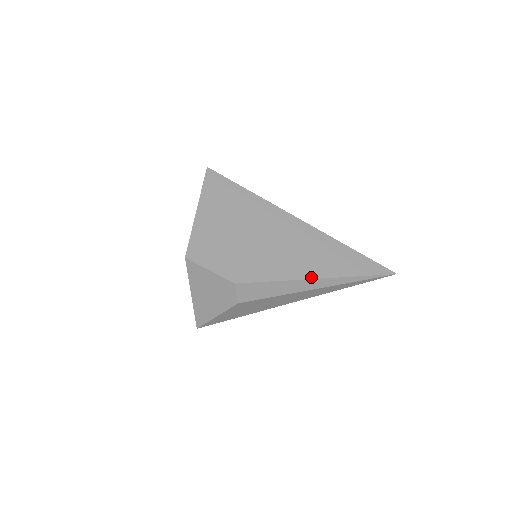
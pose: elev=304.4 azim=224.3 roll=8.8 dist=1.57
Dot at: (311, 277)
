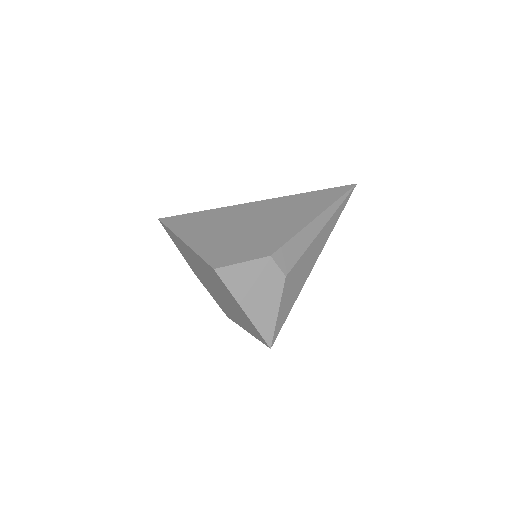
Dot at: (313, 218)
